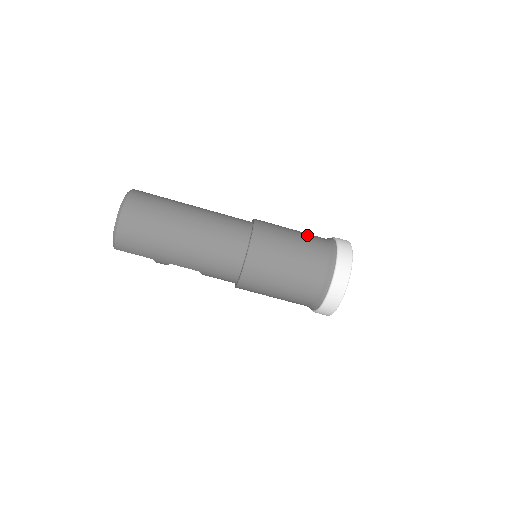
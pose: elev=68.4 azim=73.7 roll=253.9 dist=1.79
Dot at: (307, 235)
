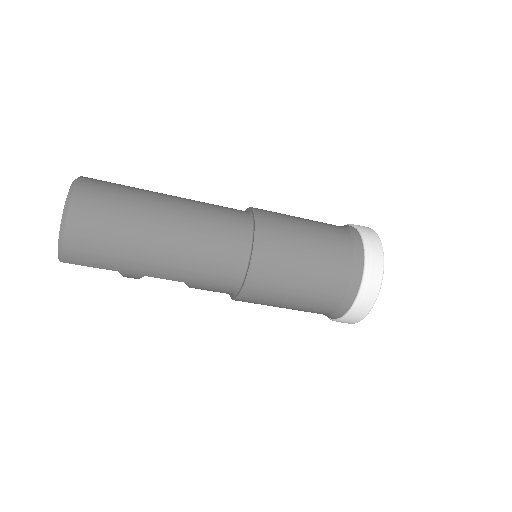
Dot at: (320, 223)
